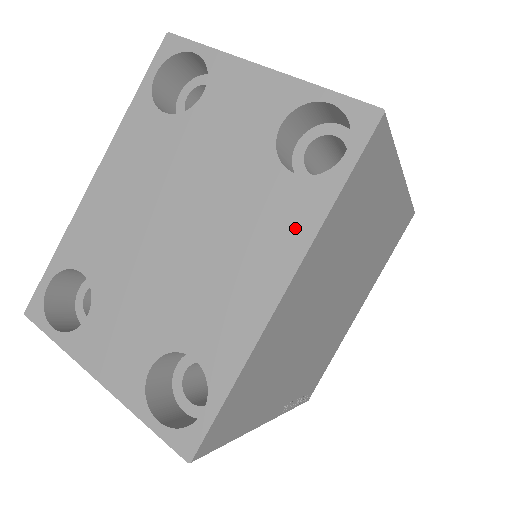
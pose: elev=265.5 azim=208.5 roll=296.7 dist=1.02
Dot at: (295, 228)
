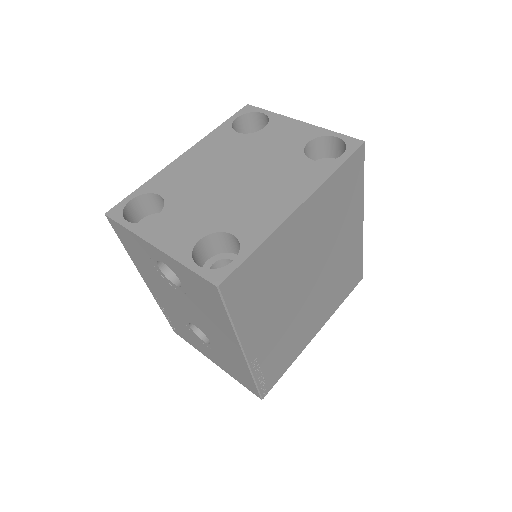
Dot at: (310, 181)
